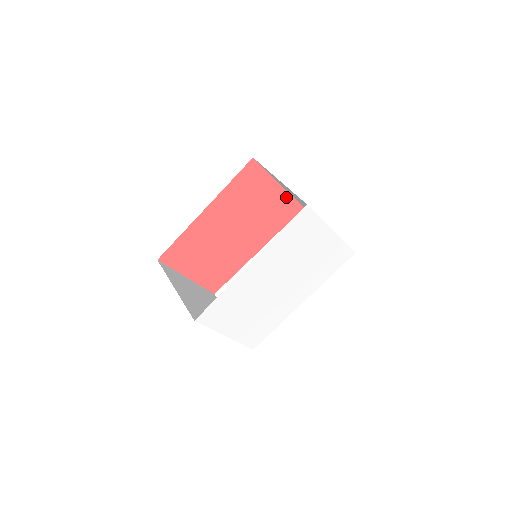
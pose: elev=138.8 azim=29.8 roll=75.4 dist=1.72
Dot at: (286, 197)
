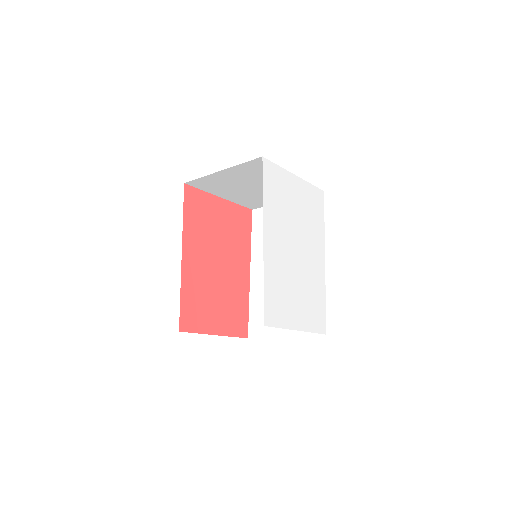
Dot at: (233, 207)
